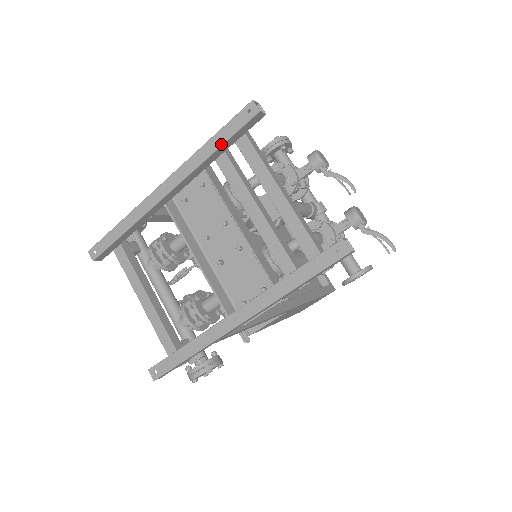
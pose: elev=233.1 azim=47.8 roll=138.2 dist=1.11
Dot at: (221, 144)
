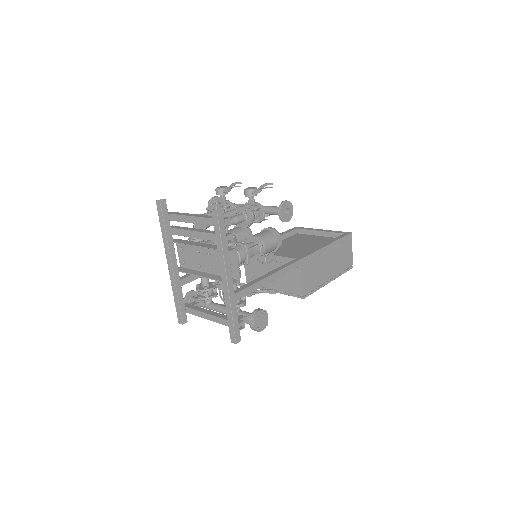
Dot at: (164, 226)
